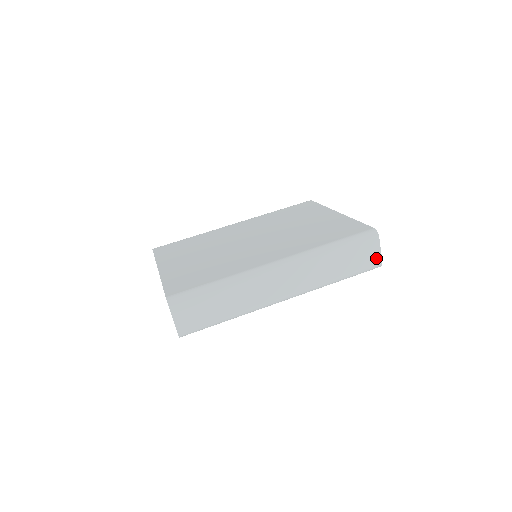
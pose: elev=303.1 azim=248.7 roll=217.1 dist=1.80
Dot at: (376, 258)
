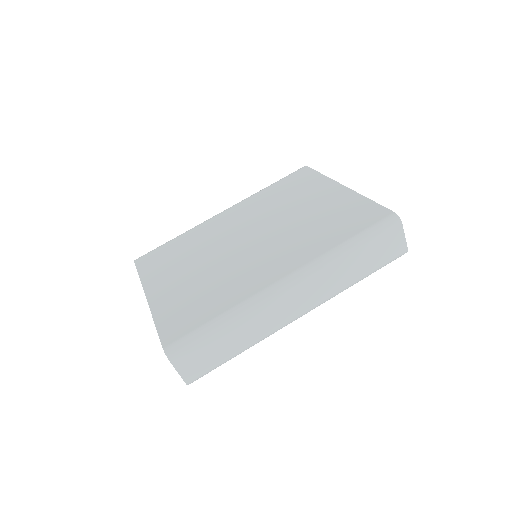
Dot at: (400, 246)
